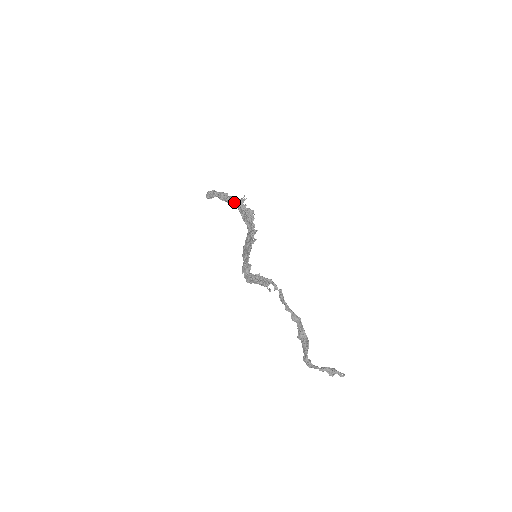
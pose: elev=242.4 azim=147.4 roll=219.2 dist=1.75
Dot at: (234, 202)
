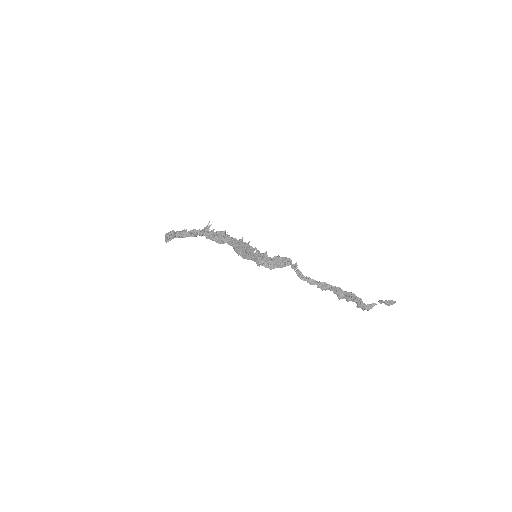
Dot at: (200, 231)
